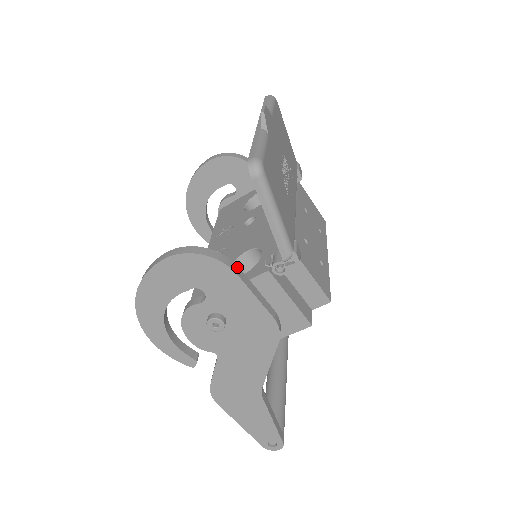
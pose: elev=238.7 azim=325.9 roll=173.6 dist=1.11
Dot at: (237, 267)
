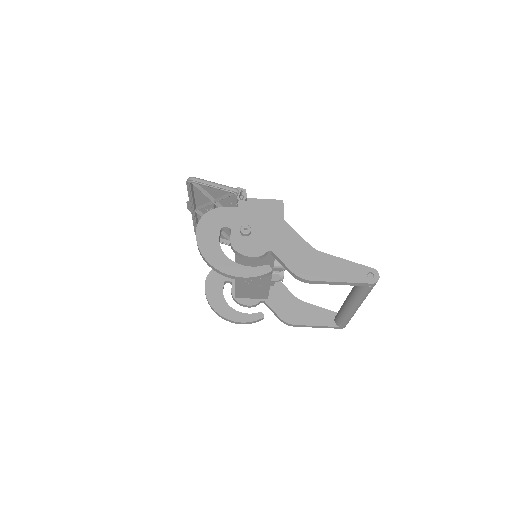
Dot at: occluded
